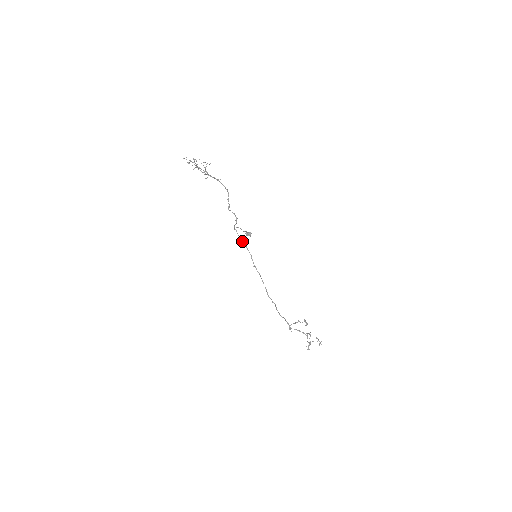
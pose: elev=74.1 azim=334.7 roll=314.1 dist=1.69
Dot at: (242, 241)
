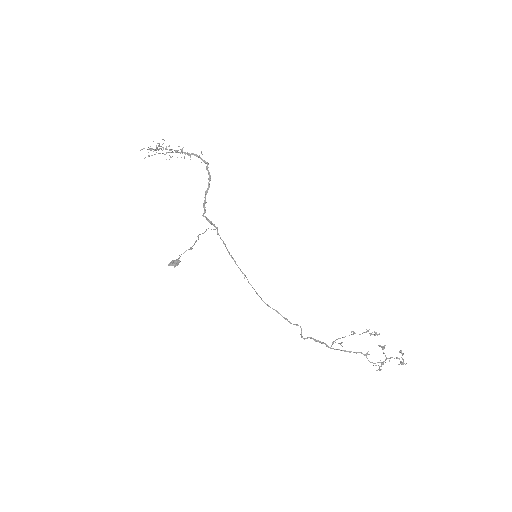
Dot at: (224, 244)
